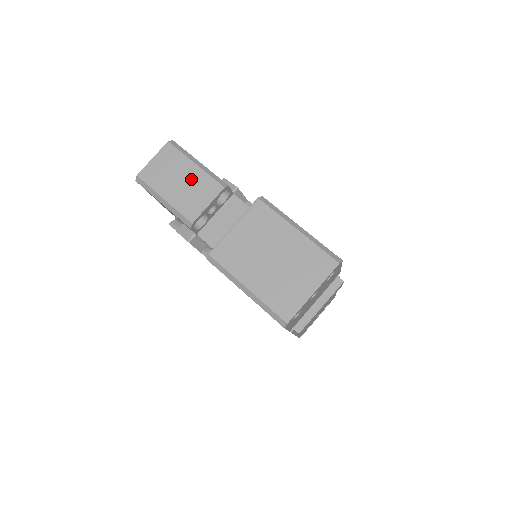
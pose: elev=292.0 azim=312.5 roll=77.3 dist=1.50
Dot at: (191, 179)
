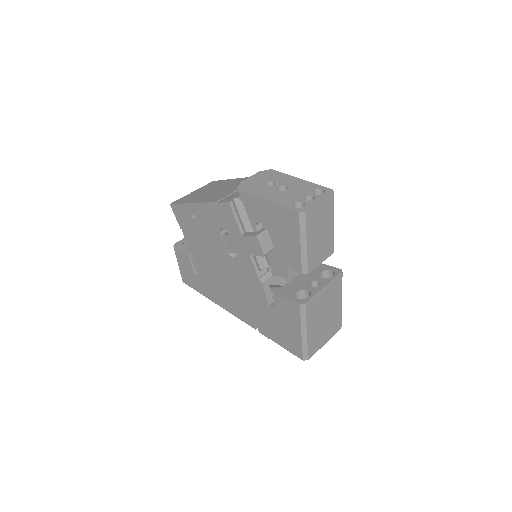
Dot at: (326, 236)
